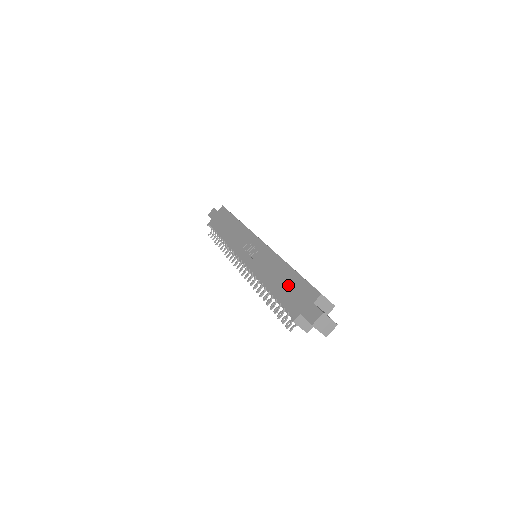
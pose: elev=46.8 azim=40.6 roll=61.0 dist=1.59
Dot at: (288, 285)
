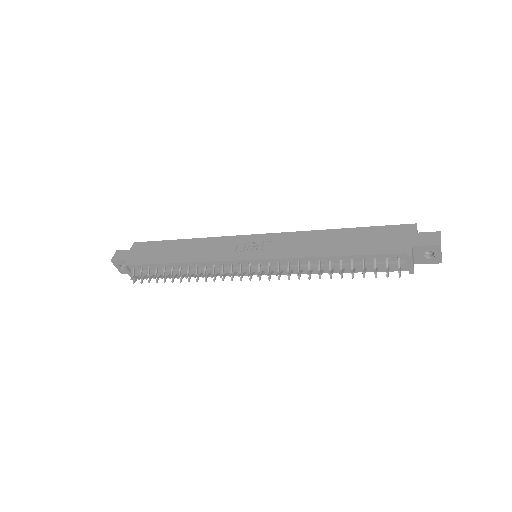
Dot at: (361, 239)
